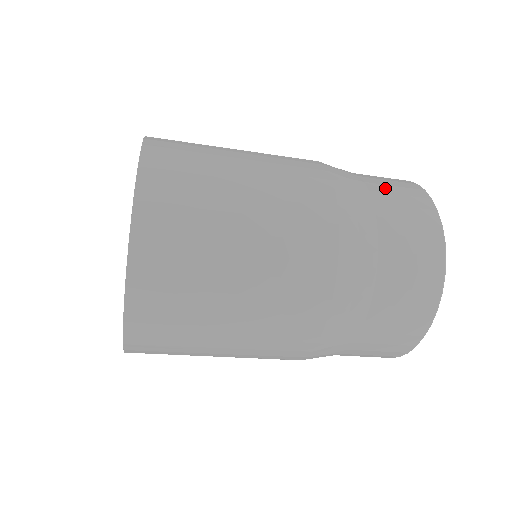
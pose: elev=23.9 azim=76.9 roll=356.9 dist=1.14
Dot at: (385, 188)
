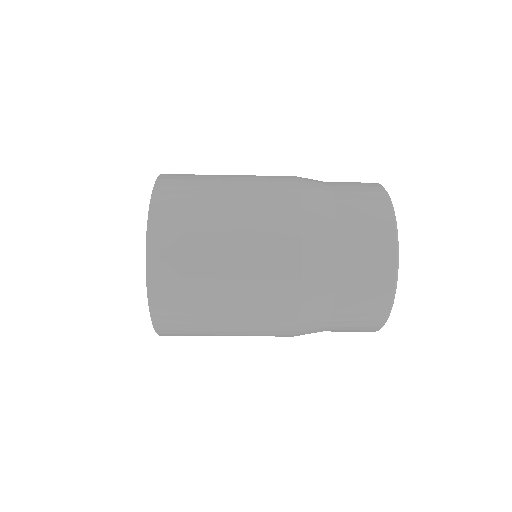
Dot at: (355, 255)
